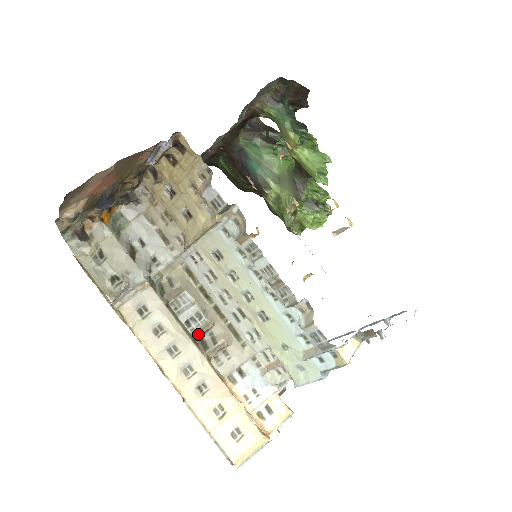
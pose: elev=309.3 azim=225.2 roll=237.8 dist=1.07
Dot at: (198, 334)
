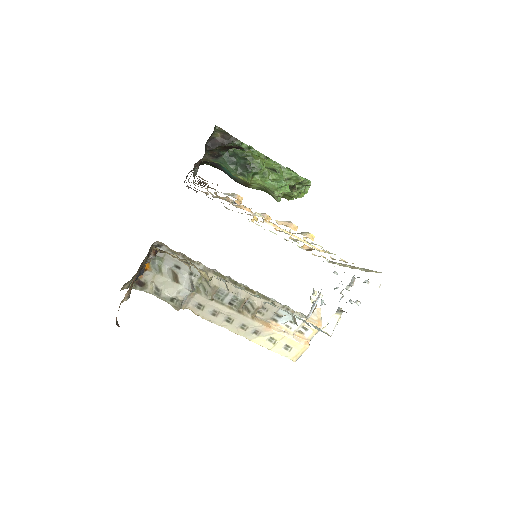
Dot at: (240, 307)
